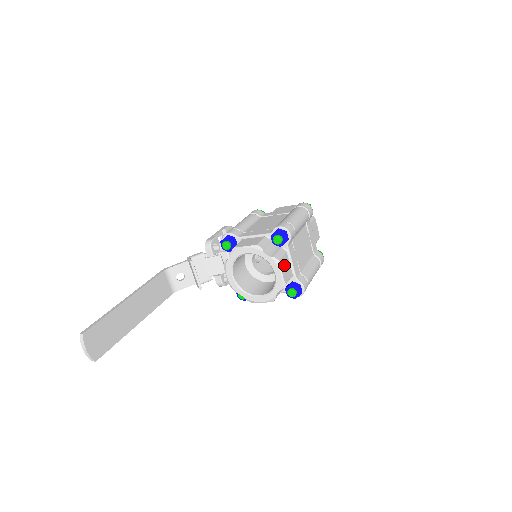
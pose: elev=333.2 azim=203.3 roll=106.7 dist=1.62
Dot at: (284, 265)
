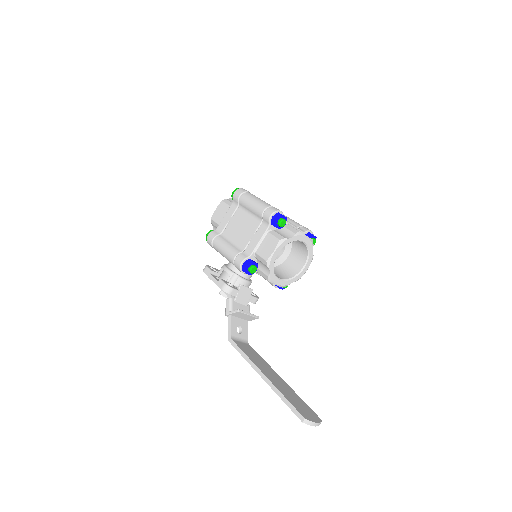
Dot at: occluded
